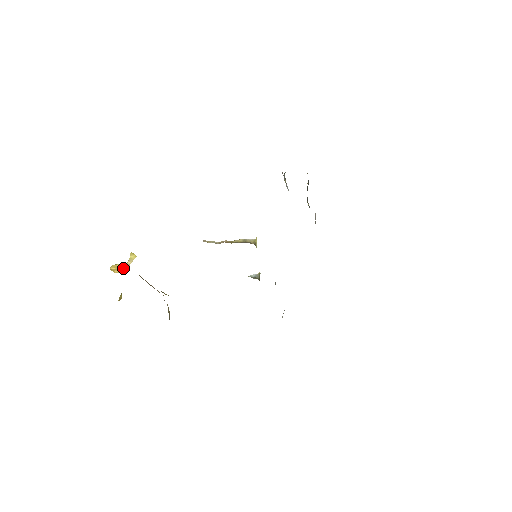
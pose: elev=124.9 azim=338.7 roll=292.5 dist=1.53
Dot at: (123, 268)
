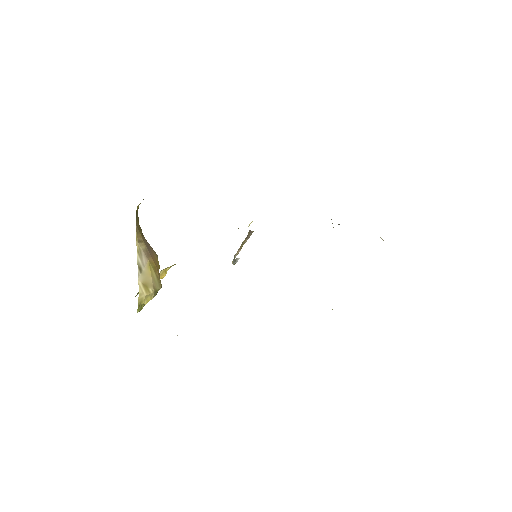
Dot at: (161, 271)
